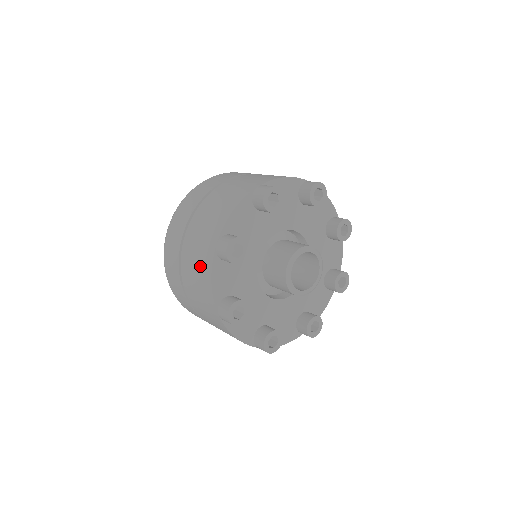
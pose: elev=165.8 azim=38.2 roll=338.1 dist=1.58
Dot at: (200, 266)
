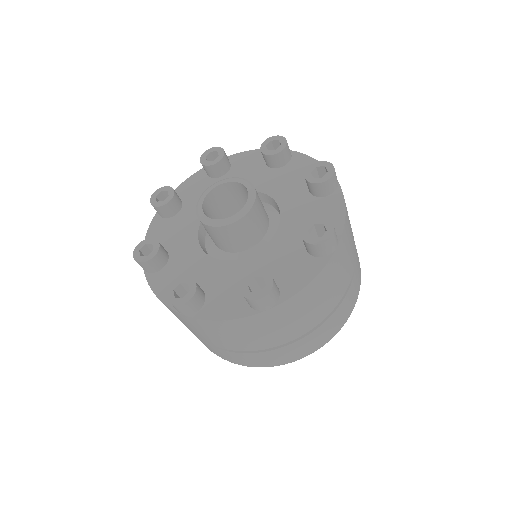
Dot at: occluded
